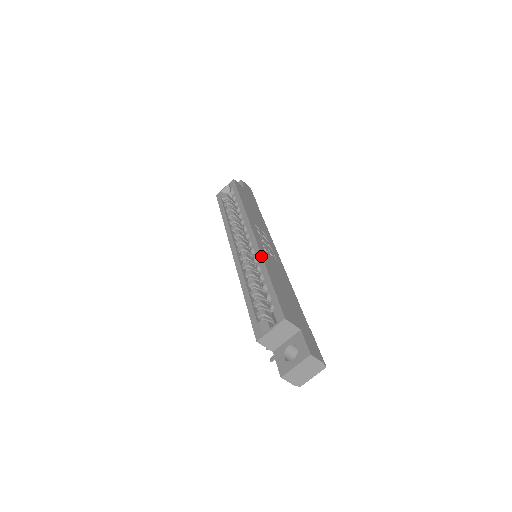
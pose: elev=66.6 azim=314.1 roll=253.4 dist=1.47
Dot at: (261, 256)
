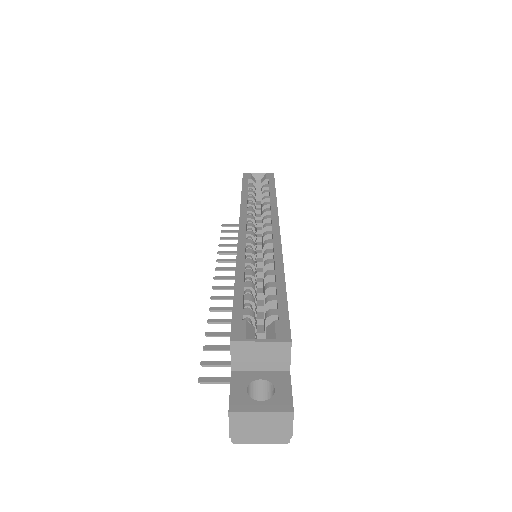
Dot at: (282, 256)
